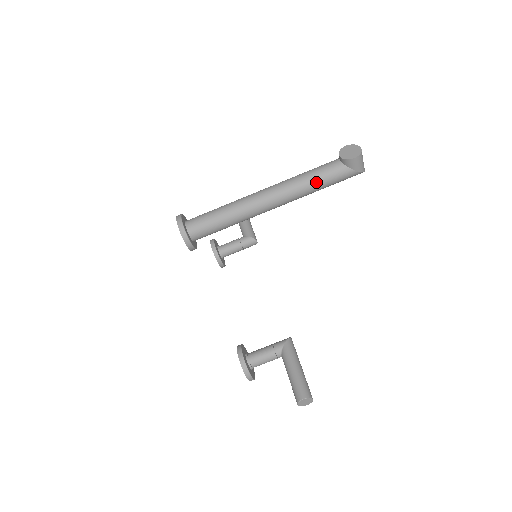
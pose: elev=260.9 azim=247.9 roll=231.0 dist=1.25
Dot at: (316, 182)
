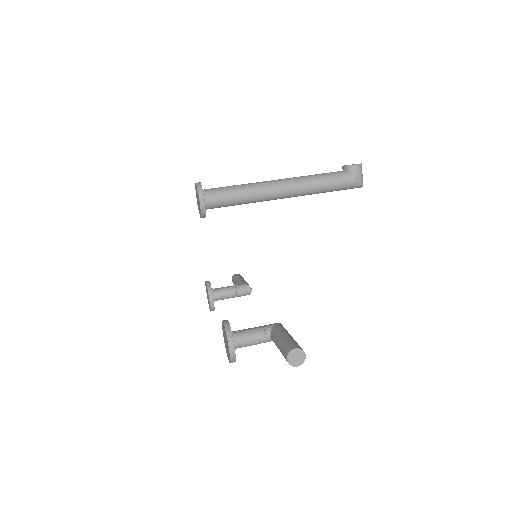
Dot at: (322, 179)
